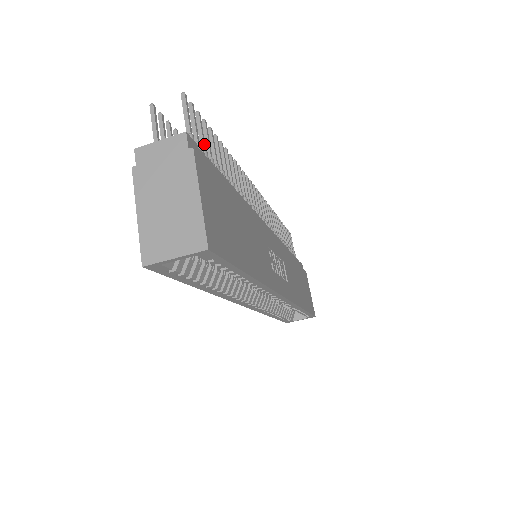
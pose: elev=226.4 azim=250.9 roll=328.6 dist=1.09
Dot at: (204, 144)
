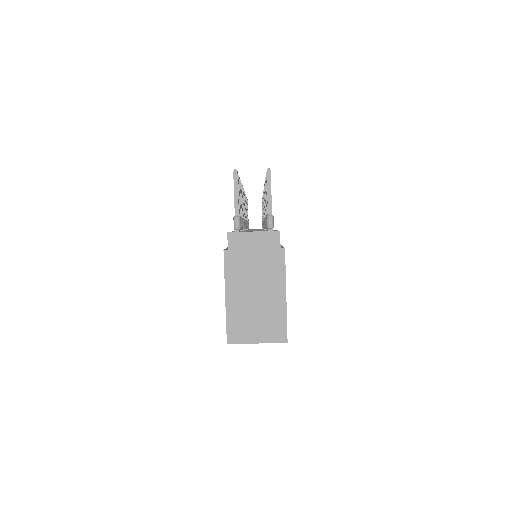
Dot at: occluded
